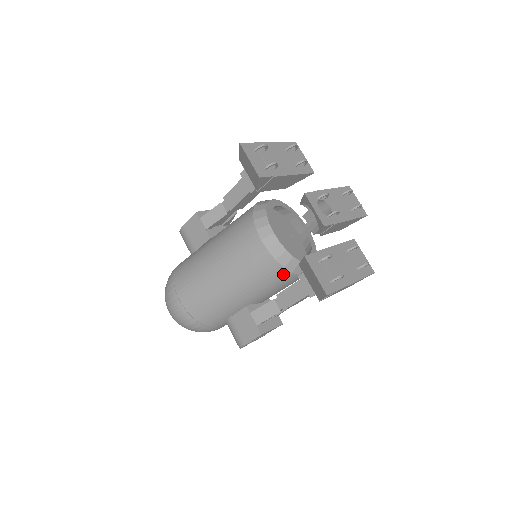
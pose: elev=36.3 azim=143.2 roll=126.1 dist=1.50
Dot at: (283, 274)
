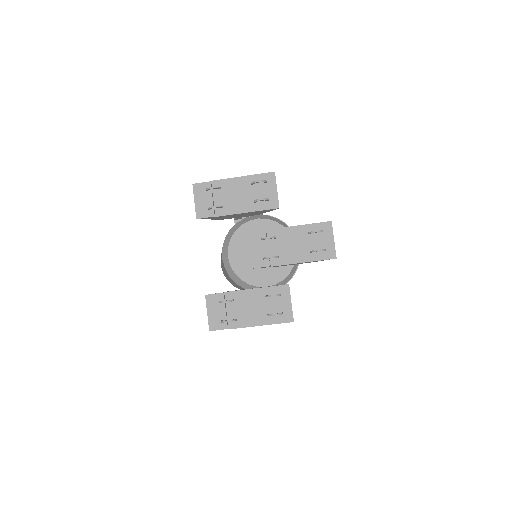
Dot at: occluded
